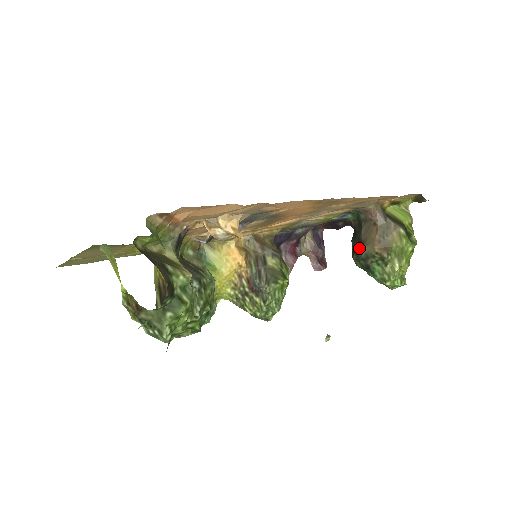
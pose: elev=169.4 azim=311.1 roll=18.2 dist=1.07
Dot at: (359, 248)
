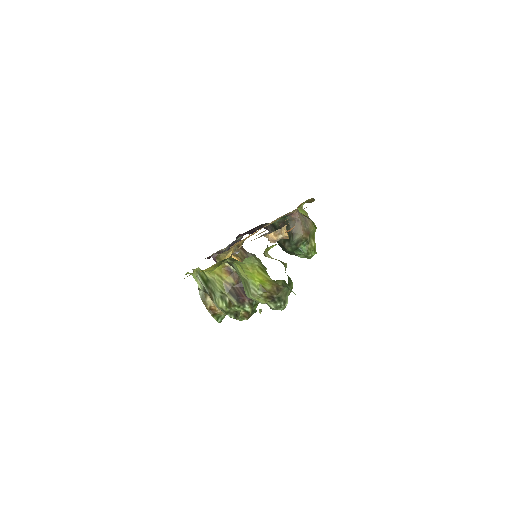
Dot at: (291, 238)
